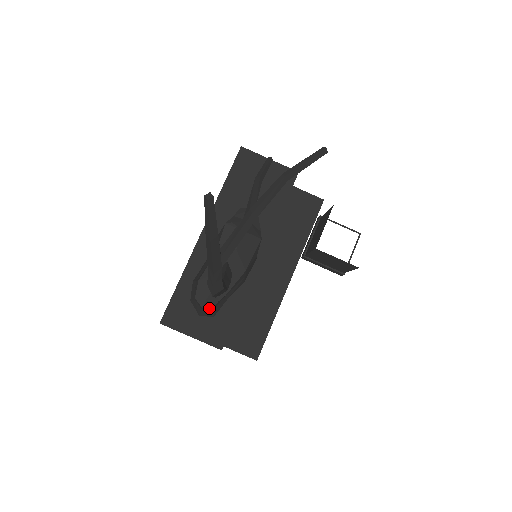
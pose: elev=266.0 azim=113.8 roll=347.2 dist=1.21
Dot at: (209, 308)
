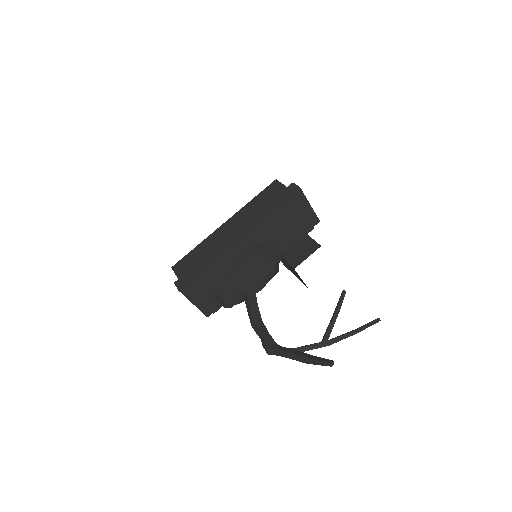
Dot at: occluded
